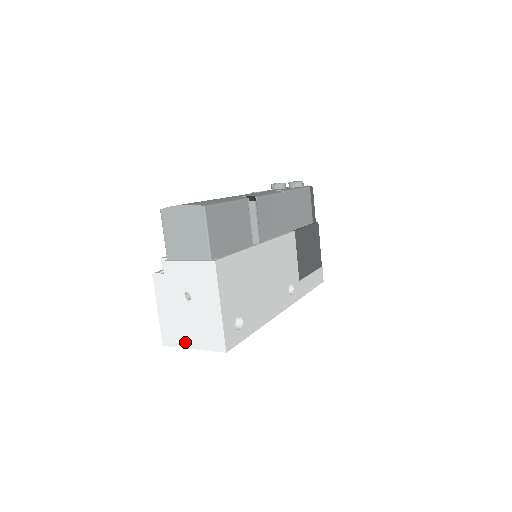
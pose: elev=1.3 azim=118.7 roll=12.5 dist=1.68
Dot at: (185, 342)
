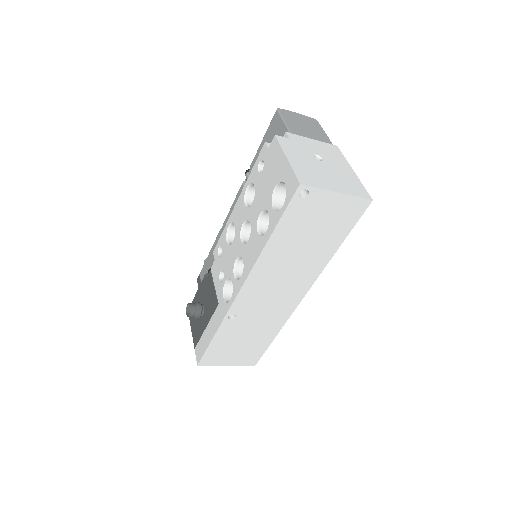
Dot at: (327, 186)
